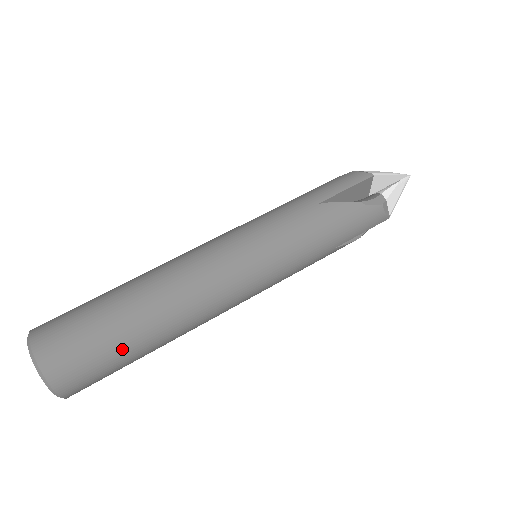
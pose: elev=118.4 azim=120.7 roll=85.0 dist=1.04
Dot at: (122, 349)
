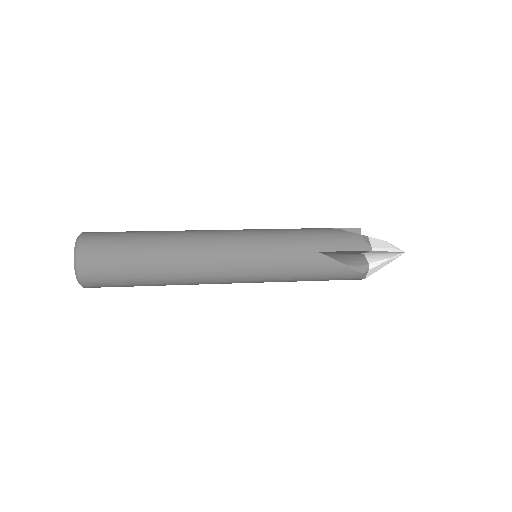
Dot at: (132, 243)
